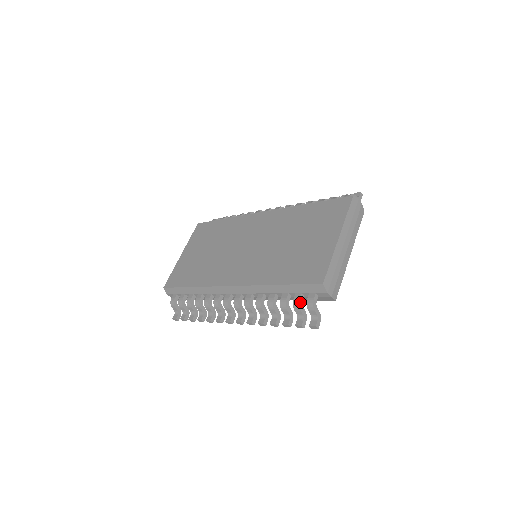
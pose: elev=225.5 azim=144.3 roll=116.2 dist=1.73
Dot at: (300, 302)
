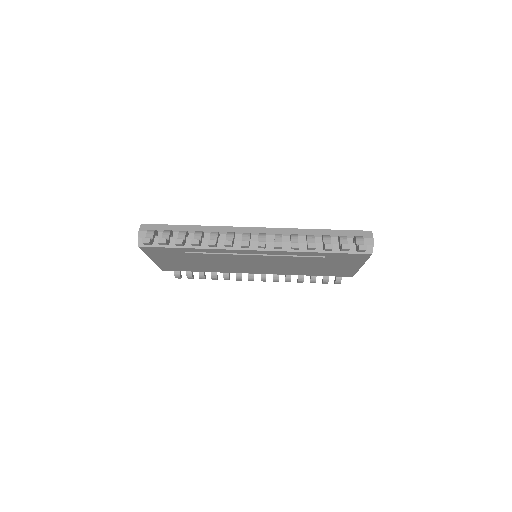
Dot at: (346, 237)
